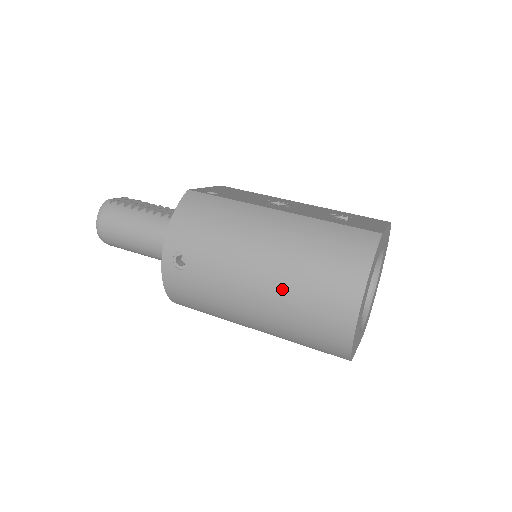
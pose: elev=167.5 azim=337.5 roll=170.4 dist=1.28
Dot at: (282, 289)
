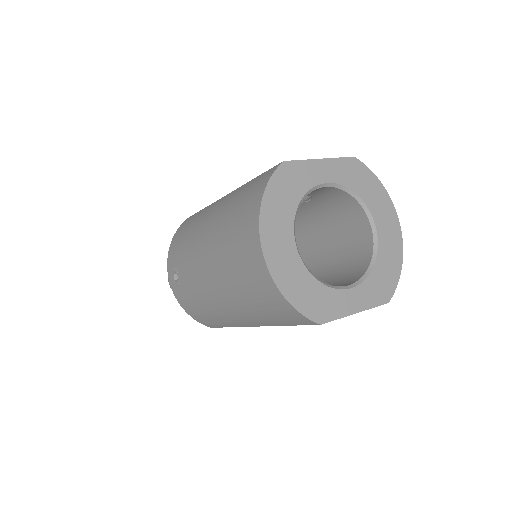
Dot at: (219, 262)
